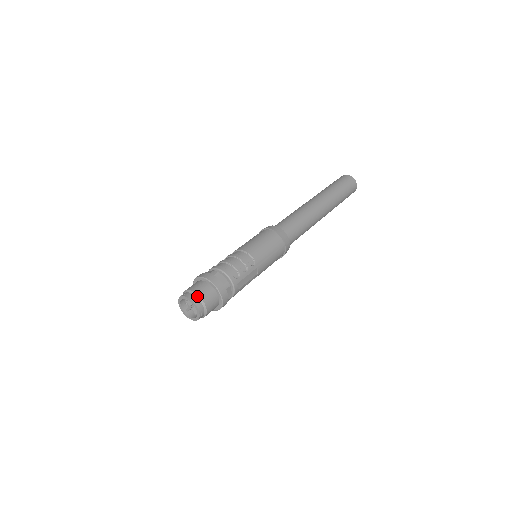
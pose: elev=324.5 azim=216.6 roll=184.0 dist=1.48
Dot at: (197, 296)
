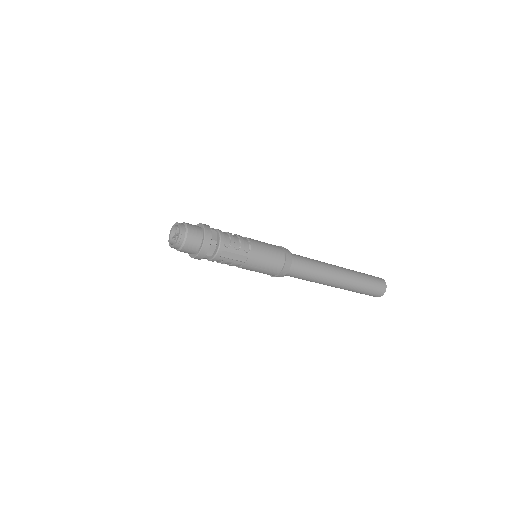
Dot at: (186, 228)
